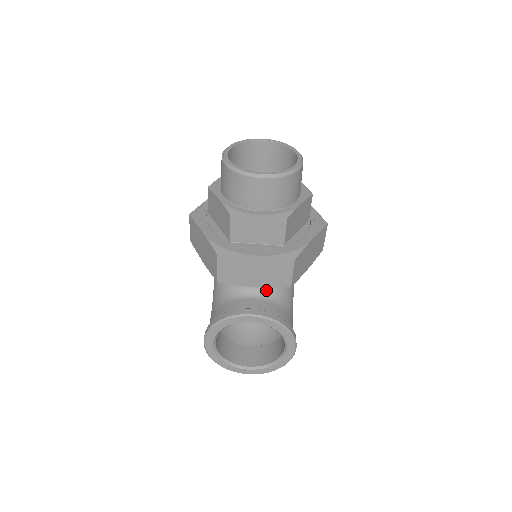
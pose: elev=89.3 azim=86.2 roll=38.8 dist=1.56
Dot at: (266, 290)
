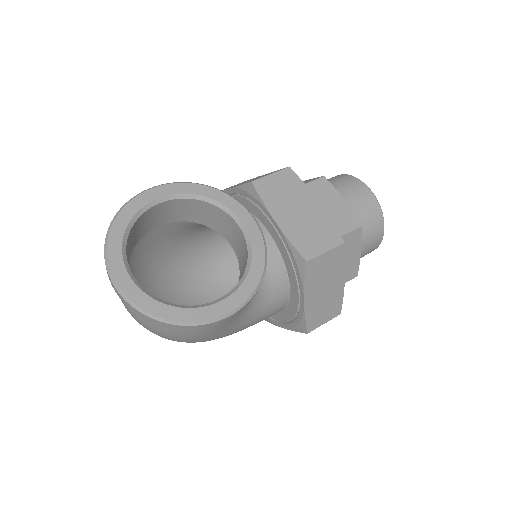
Dot at: occluded
